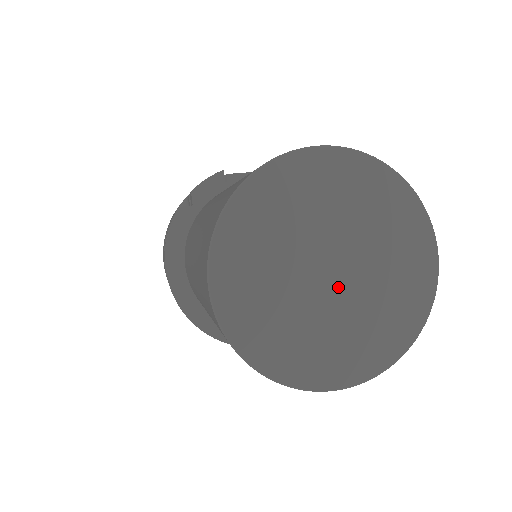
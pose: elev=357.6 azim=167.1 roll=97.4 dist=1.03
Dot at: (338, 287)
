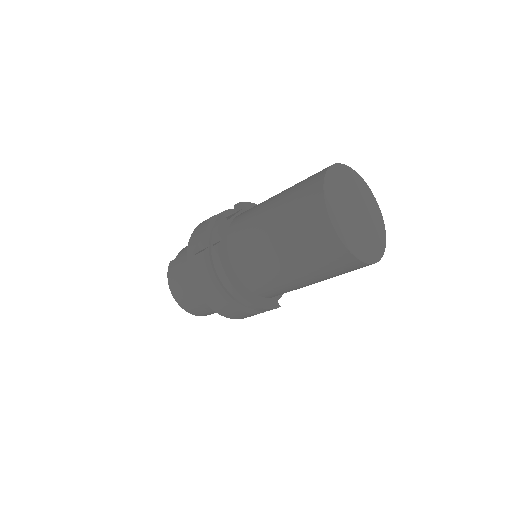
Dot at: (362, 218)
